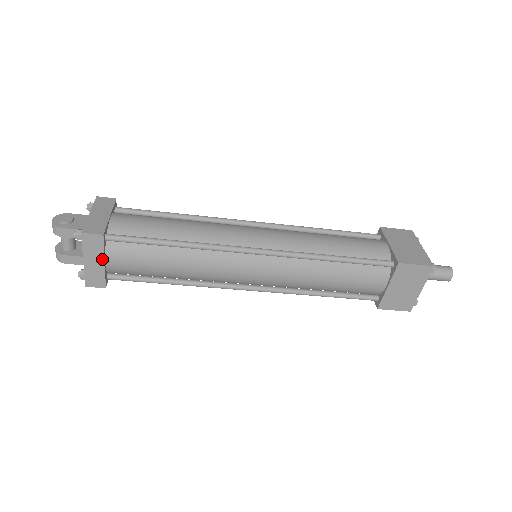
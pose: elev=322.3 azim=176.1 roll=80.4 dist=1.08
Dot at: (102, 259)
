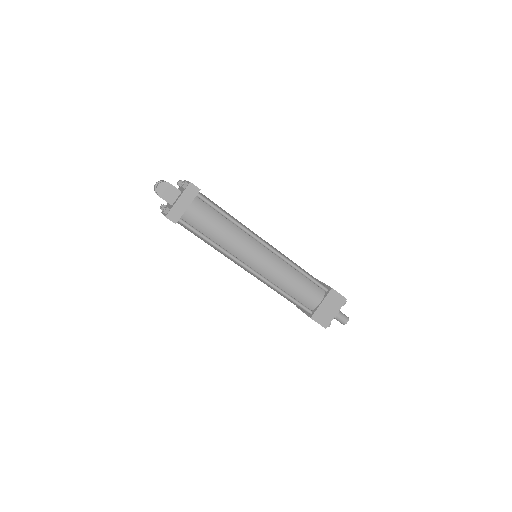
Dot at: occluded
